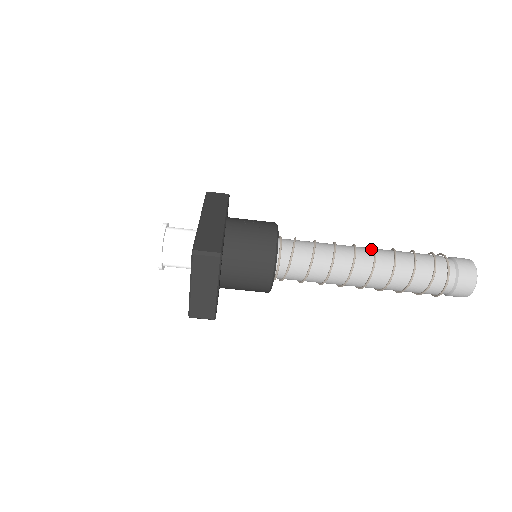
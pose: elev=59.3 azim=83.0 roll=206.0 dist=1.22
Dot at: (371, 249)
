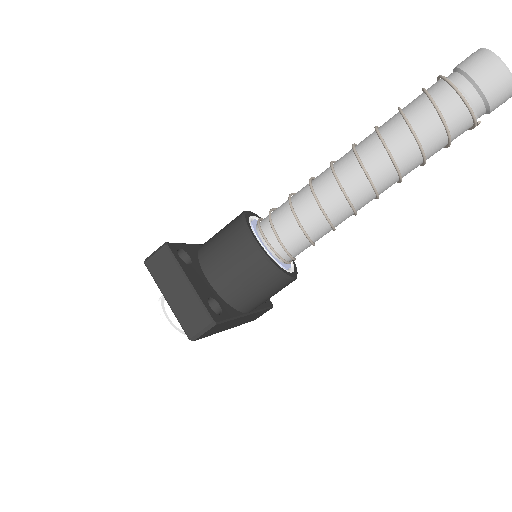
Dot at: occluded
